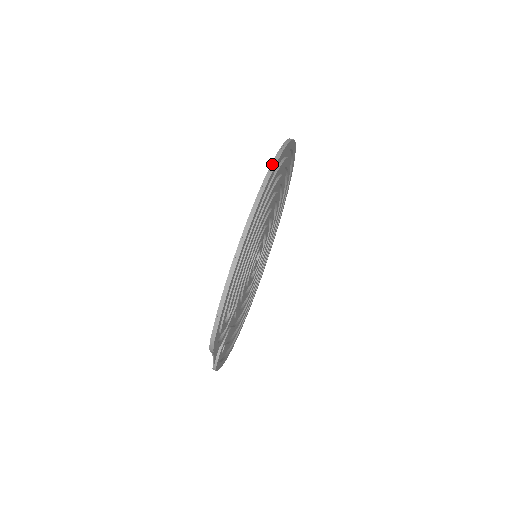
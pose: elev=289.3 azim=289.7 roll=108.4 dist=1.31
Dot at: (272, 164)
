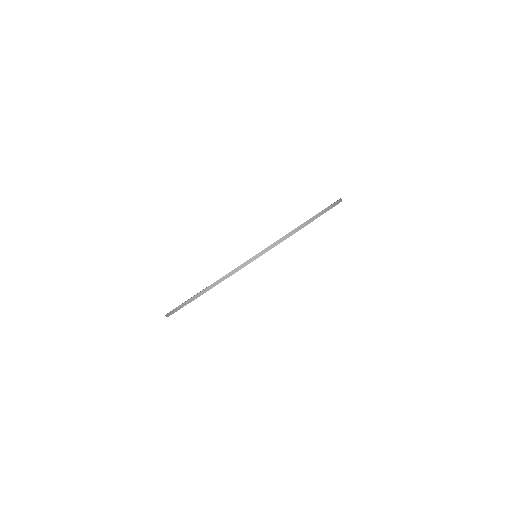
Dot at: (242, 265)
